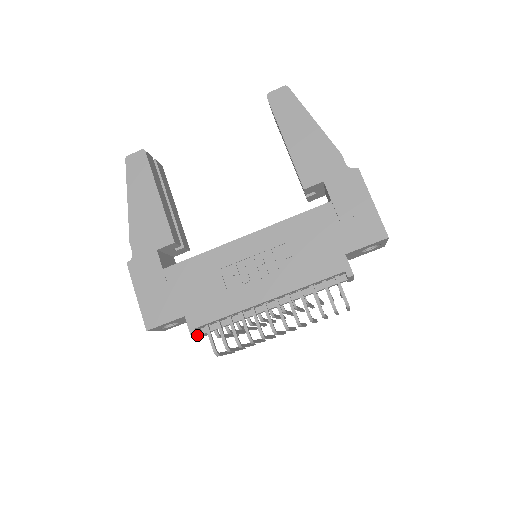
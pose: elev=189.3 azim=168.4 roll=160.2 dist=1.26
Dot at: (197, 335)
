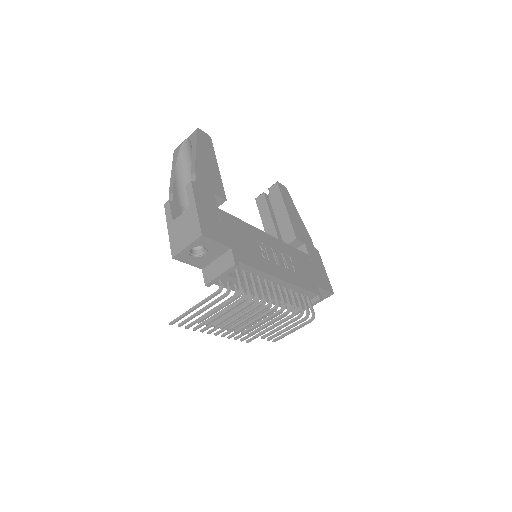
Dot at: (230, 270)
